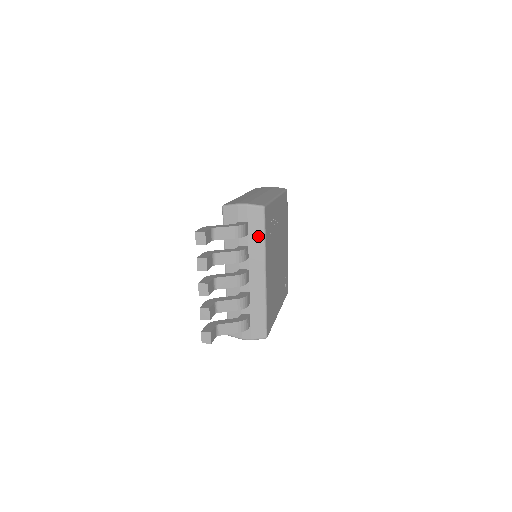
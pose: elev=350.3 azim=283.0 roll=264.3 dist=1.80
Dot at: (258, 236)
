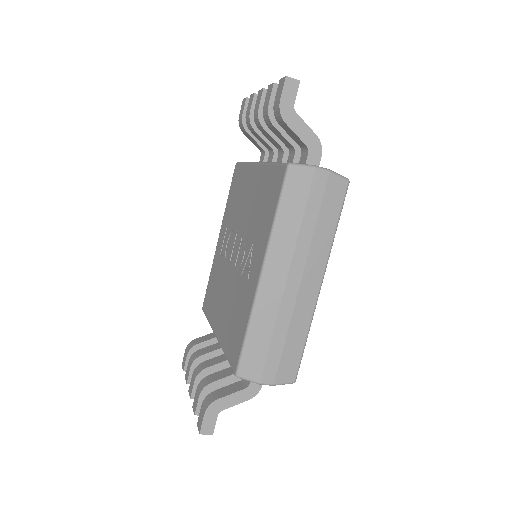
Dot at: occluded
